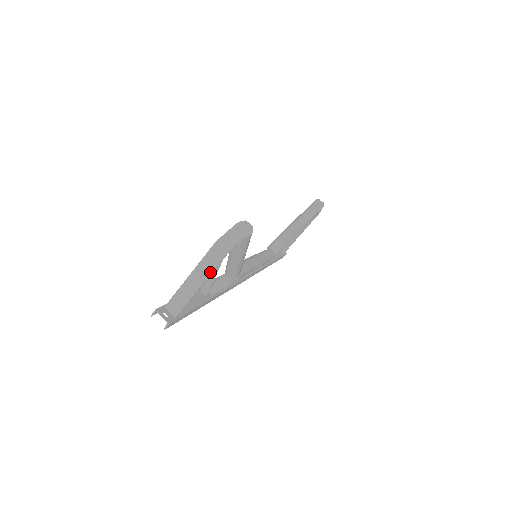
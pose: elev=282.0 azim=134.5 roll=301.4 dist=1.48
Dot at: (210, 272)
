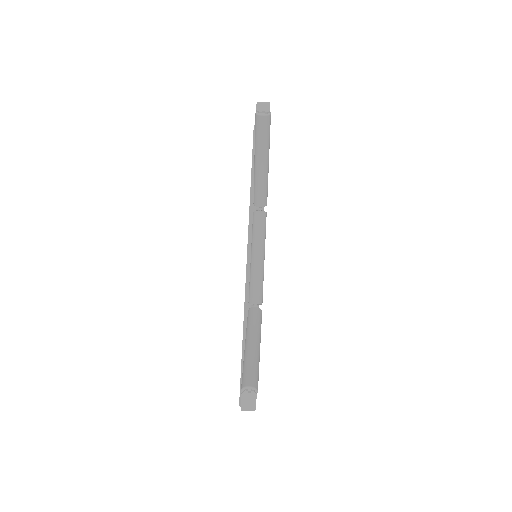
Dot at: occluded
